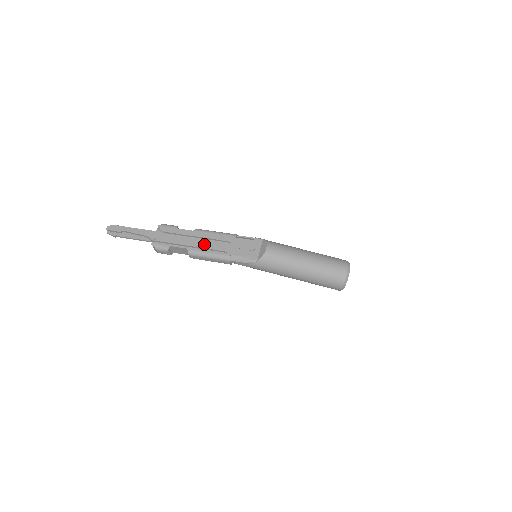
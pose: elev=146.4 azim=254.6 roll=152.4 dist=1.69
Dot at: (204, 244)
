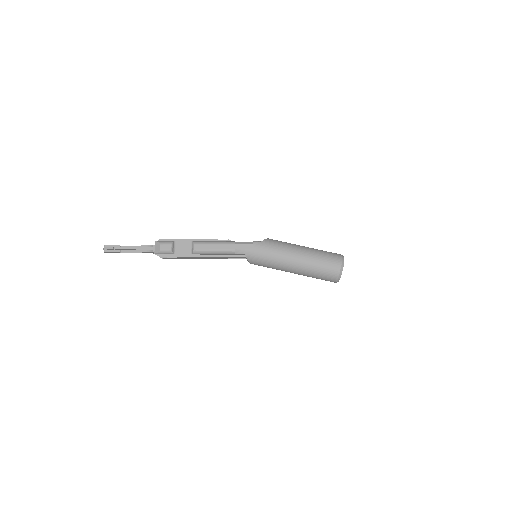
Dot at: (209, 240)
